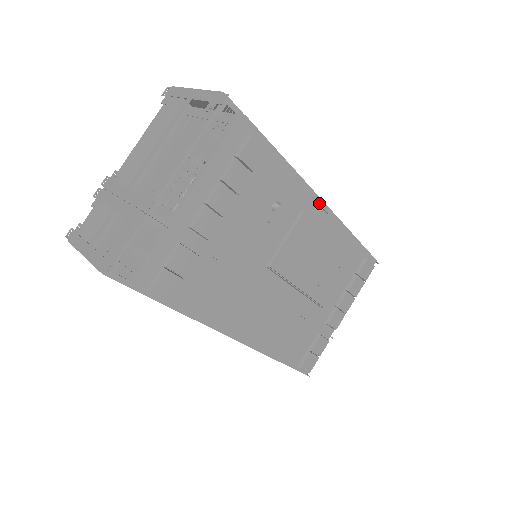
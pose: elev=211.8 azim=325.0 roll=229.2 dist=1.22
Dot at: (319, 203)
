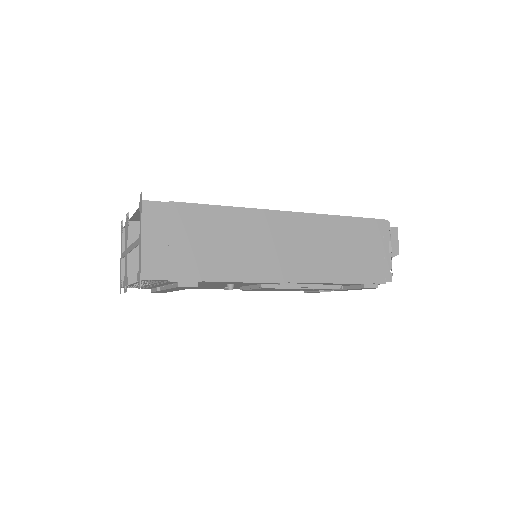
Dot at: (279, 284)
